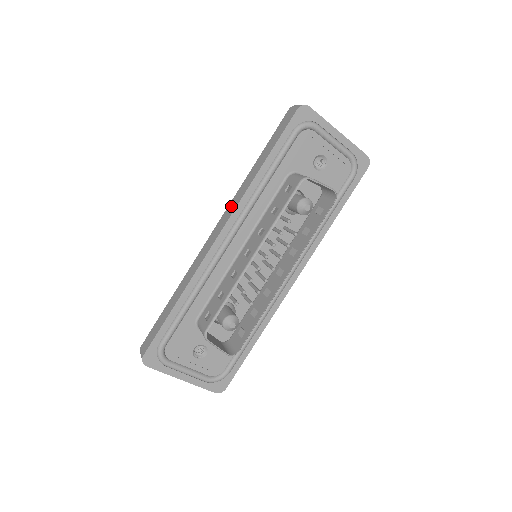
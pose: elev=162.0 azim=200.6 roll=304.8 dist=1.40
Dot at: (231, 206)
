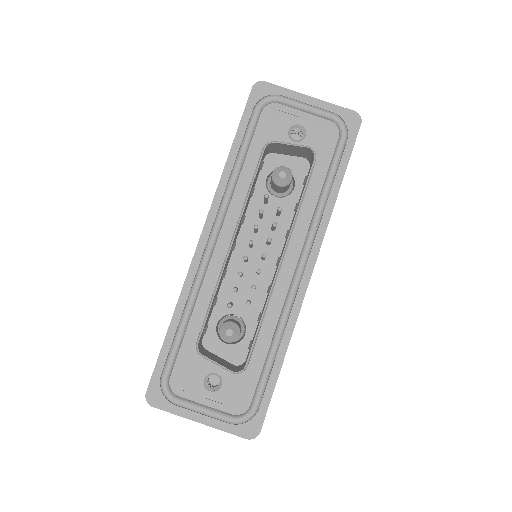
Dot at: occluded
